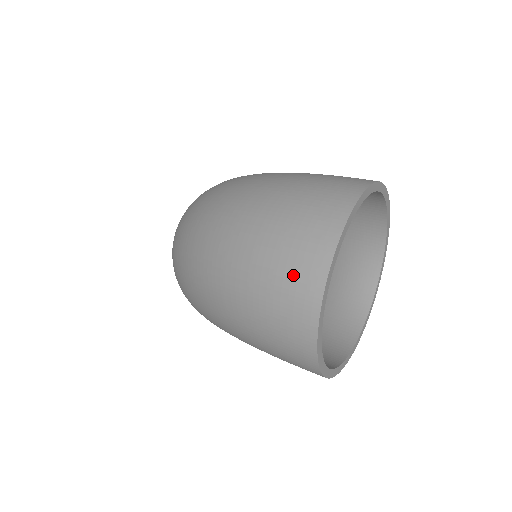
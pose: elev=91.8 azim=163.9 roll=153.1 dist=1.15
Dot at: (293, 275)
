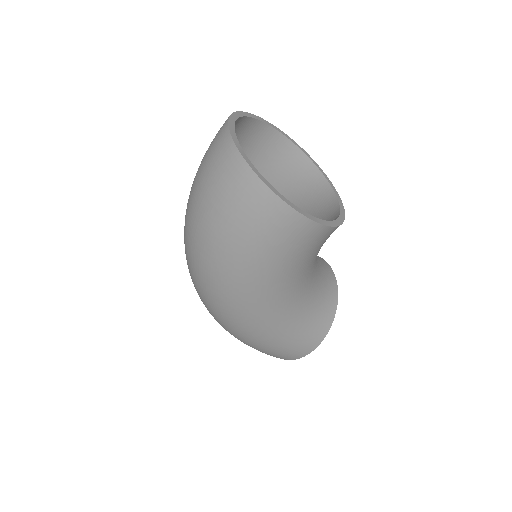
Dot at: (217, 156)
